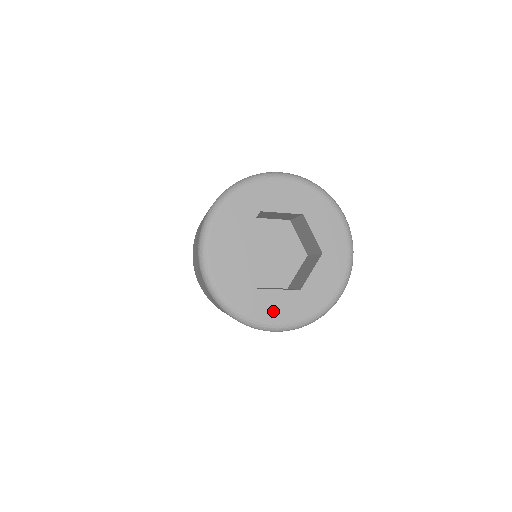
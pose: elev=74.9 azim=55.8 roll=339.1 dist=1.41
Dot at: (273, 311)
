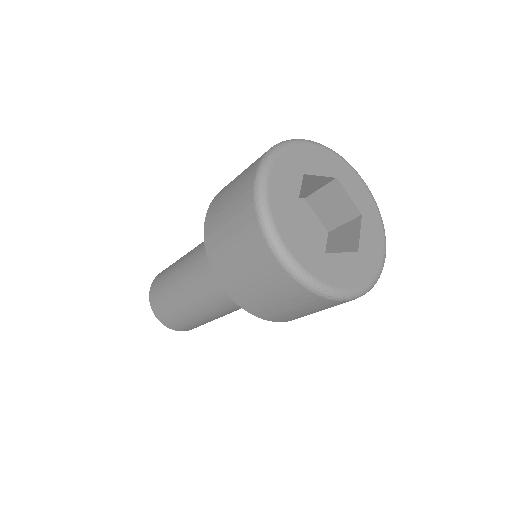
Dot at: (345, 276)
